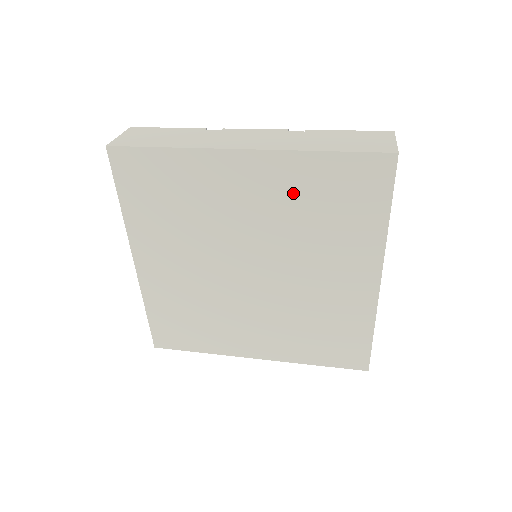
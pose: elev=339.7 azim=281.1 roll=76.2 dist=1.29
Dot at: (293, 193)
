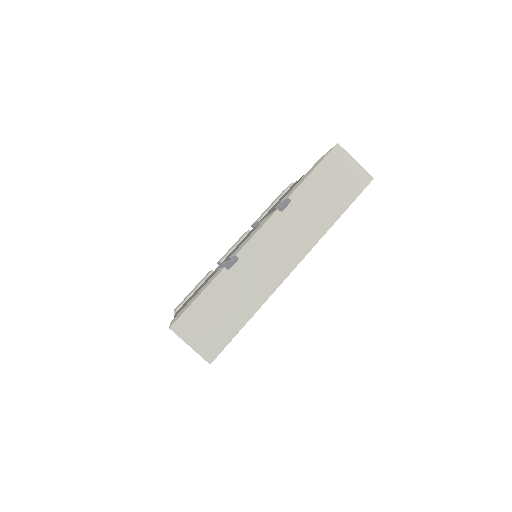
Dot at: occluded
